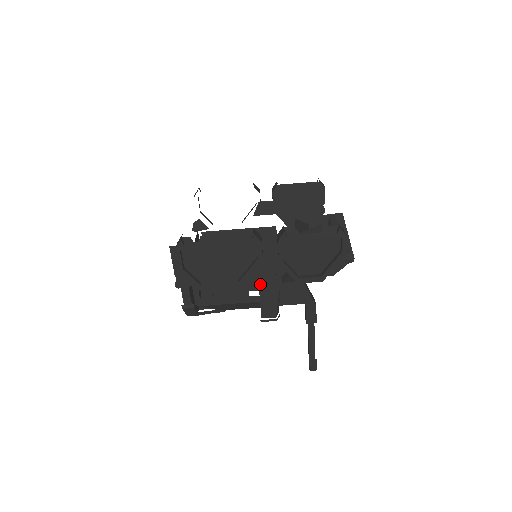
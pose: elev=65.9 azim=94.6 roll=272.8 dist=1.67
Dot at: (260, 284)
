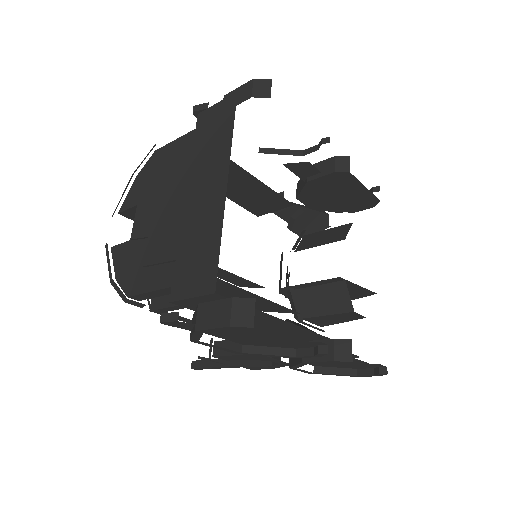
Dot at: occluded
